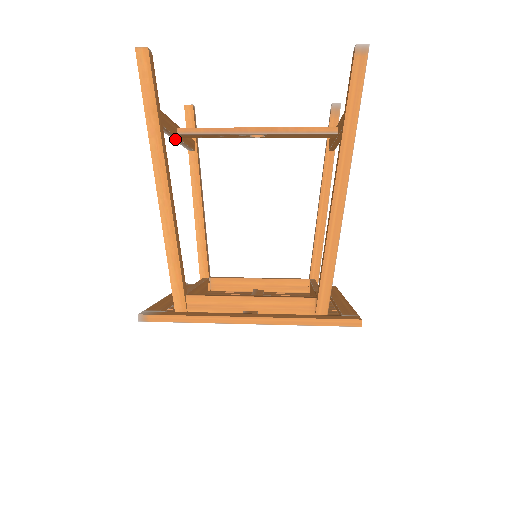
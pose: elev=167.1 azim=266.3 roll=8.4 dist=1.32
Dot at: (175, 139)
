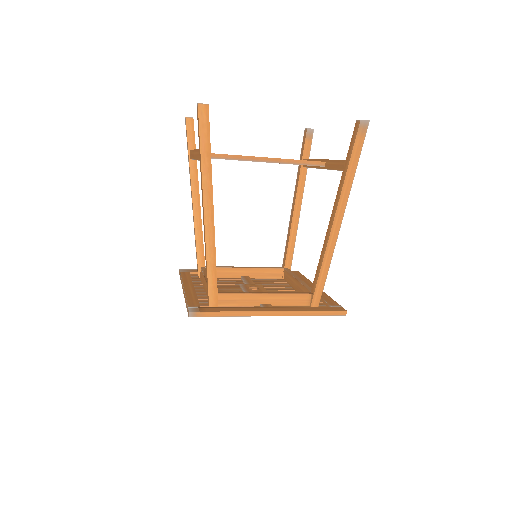
Dot at: occluded
